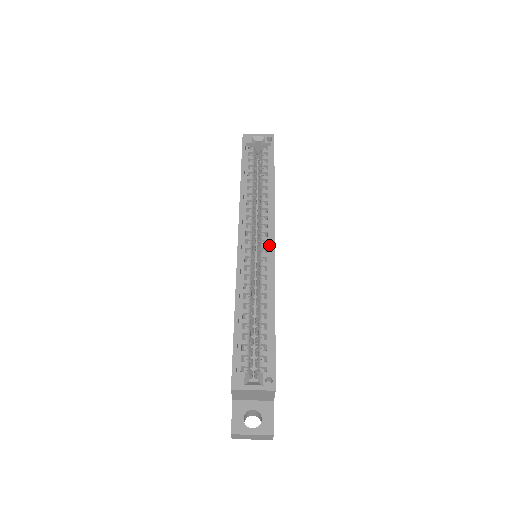
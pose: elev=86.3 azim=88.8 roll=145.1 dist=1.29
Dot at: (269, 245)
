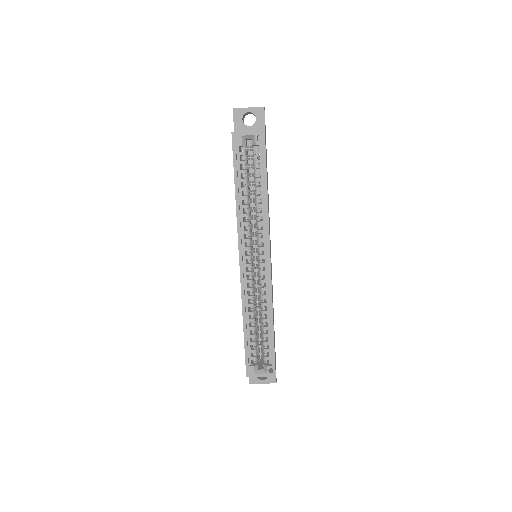
Dot at: (266, 263)
